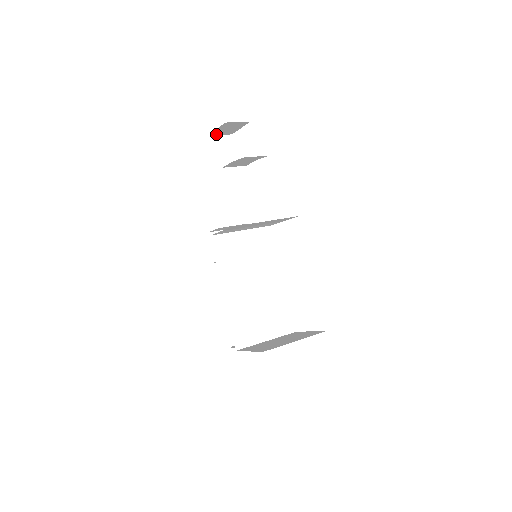
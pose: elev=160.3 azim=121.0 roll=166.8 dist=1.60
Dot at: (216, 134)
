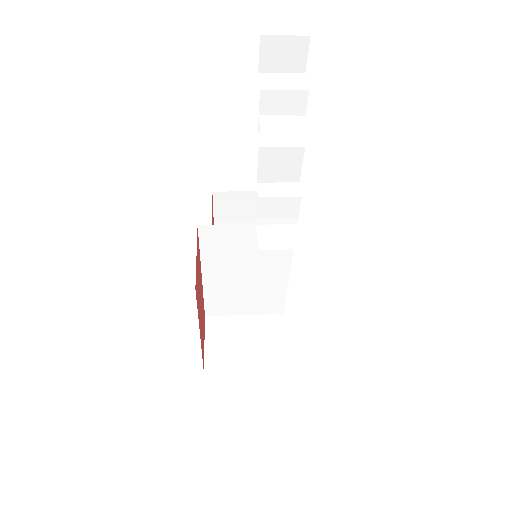
Dot at: (275, 36)
